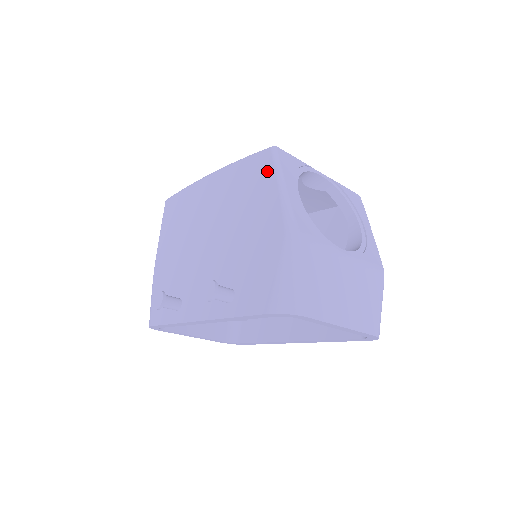
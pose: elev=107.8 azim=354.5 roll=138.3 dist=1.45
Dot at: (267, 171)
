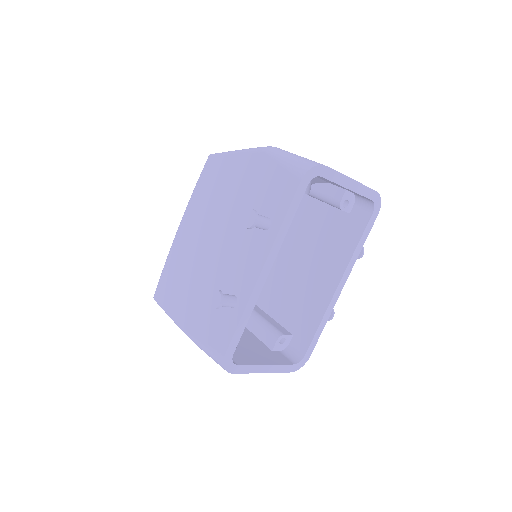
Dot at: (218, 162)
